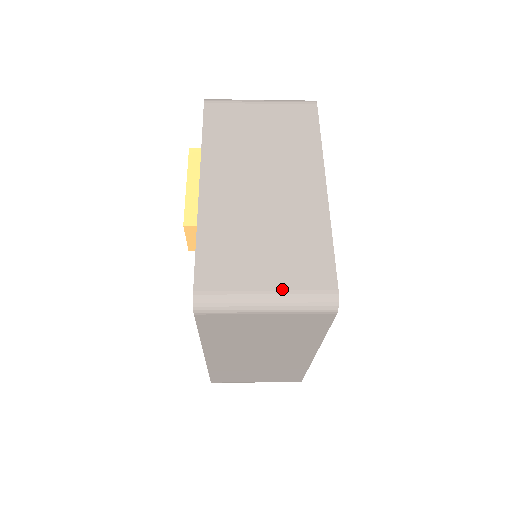
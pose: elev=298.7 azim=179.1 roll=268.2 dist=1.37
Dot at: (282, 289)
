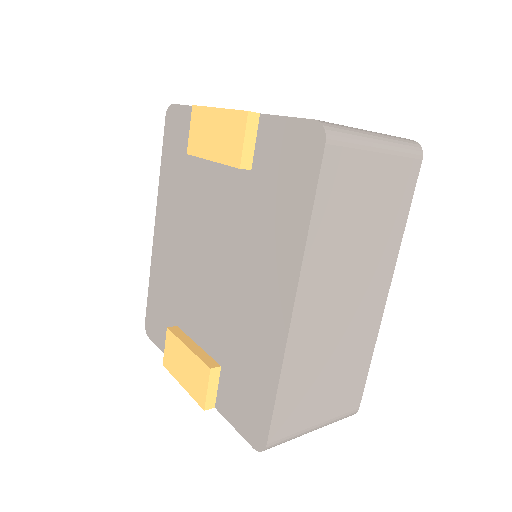
Dot at: occluded
